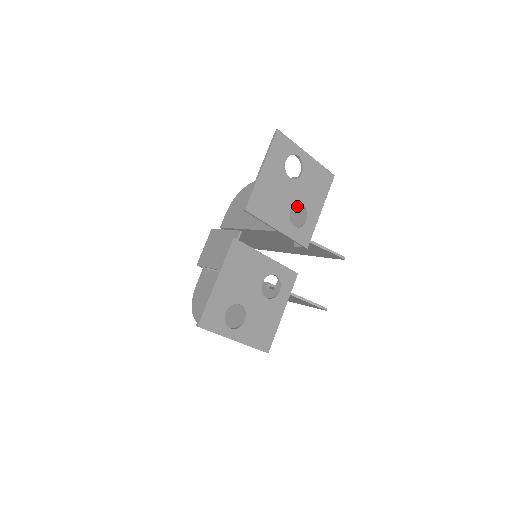
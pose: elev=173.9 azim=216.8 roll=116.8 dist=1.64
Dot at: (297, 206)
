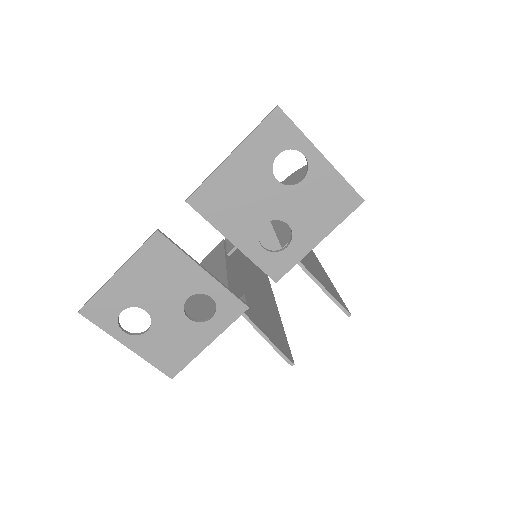
Dot at: occluded
